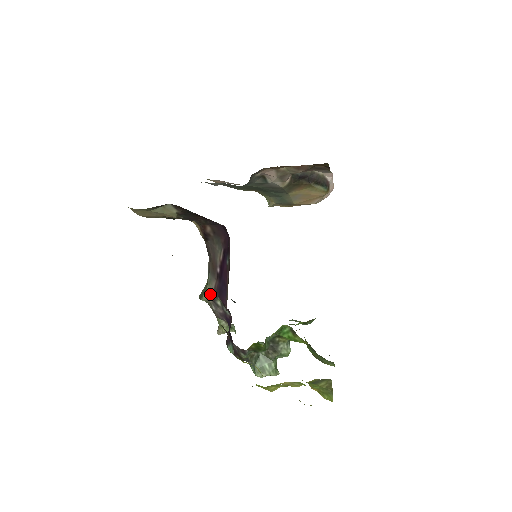
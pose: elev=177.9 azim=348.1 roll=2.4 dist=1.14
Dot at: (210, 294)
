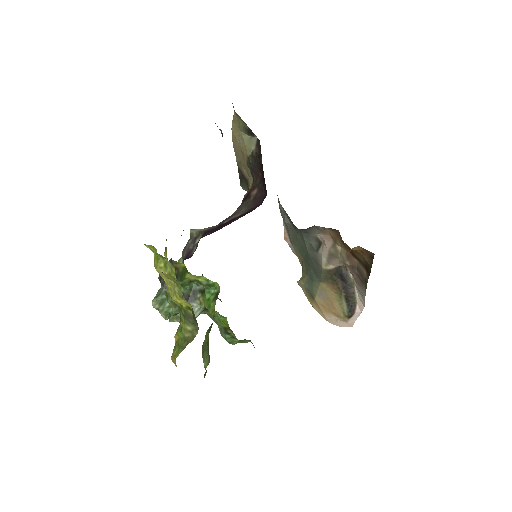
Dot at: (200, 231)
